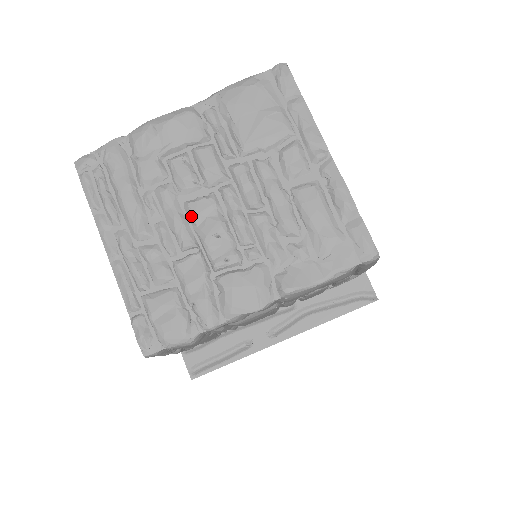
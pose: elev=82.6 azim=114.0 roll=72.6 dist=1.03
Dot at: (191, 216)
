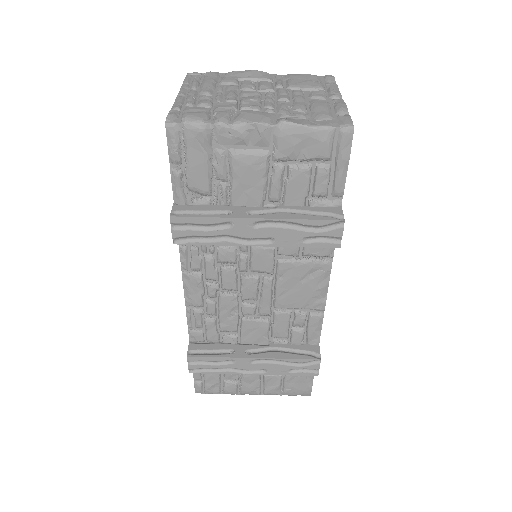
Dot at: (241, 94)
